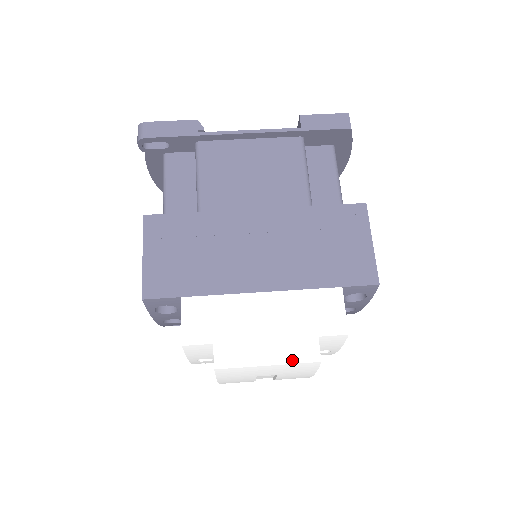
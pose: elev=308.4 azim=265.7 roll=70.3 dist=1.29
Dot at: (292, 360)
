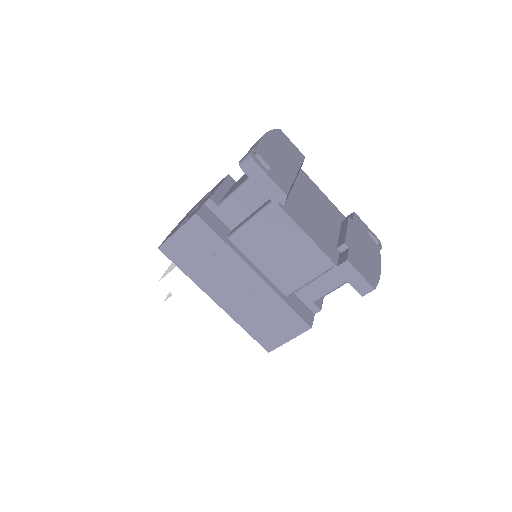
Dot at: (199, 332)
